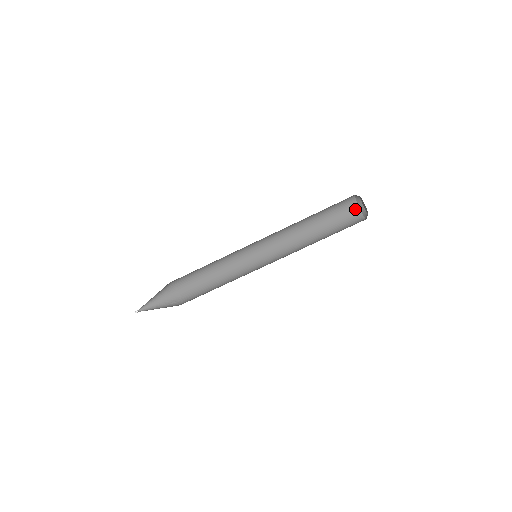
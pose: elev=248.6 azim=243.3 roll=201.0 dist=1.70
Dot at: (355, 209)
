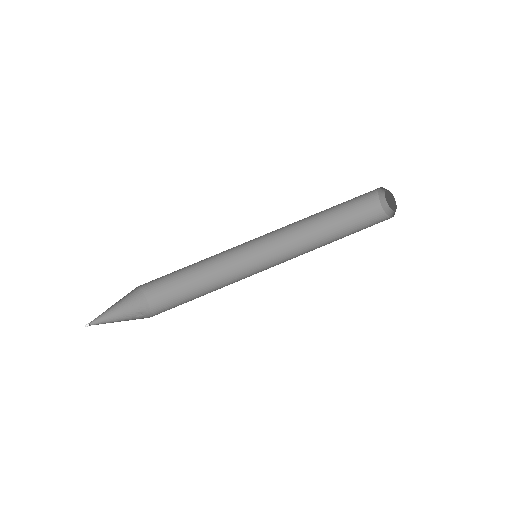
Dot at: (377, 207)
